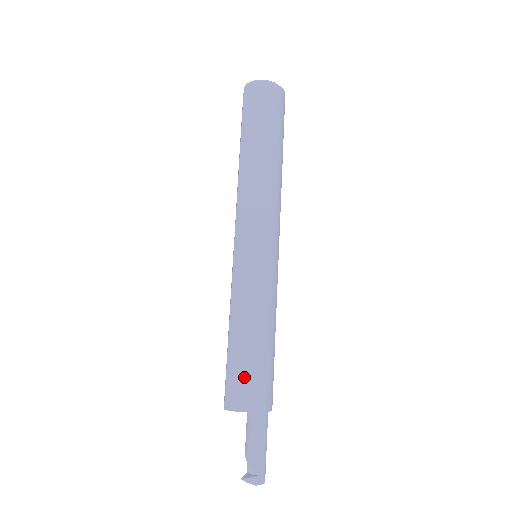
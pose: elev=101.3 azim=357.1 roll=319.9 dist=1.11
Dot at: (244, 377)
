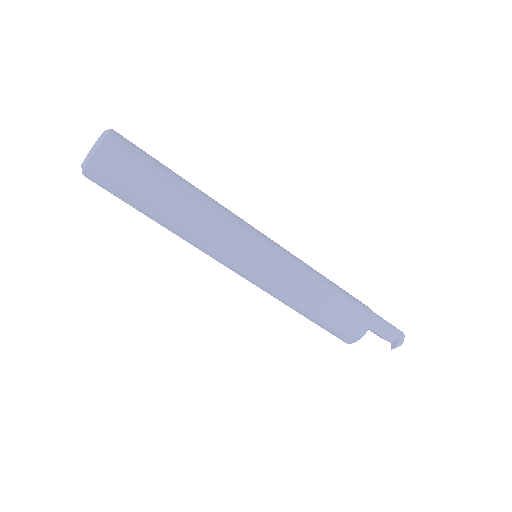
Dot at: (341, 326)
